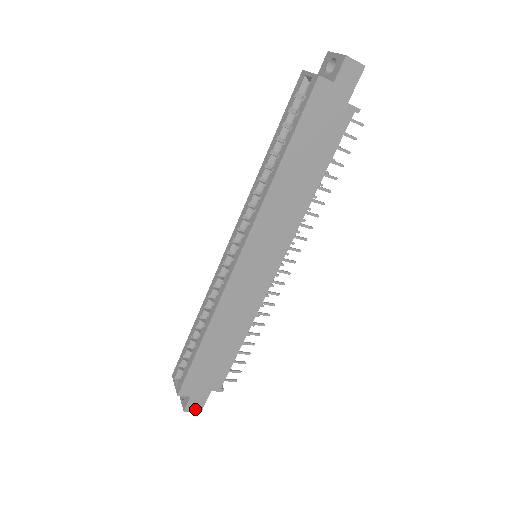
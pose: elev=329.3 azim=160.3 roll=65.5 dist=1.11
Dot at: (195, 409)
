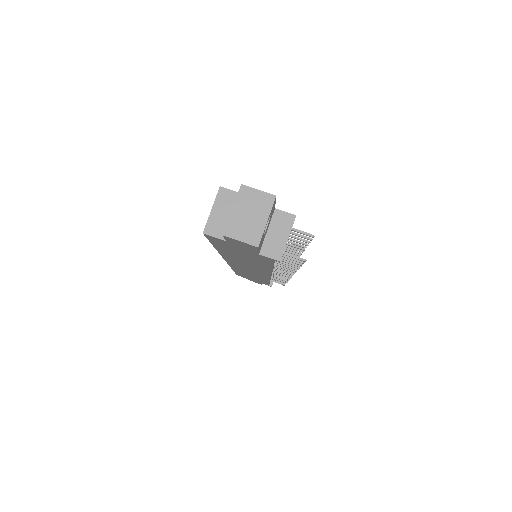
Dot at: (256, 282)
